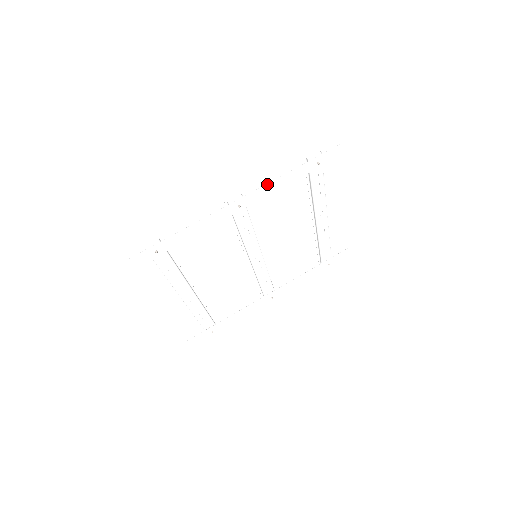
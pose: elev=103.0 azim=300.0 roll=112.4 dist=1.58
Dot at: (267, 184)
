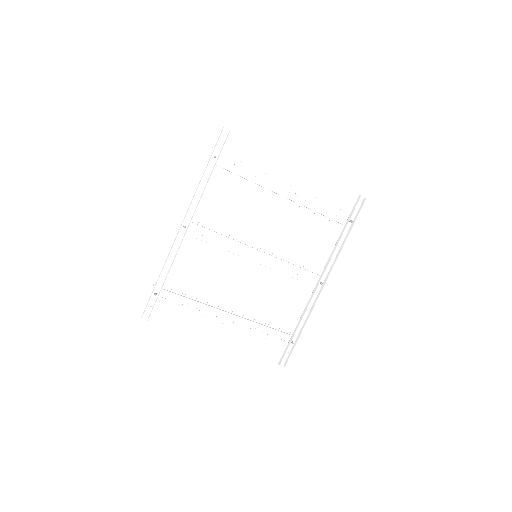
Dot at: (192, 199)
